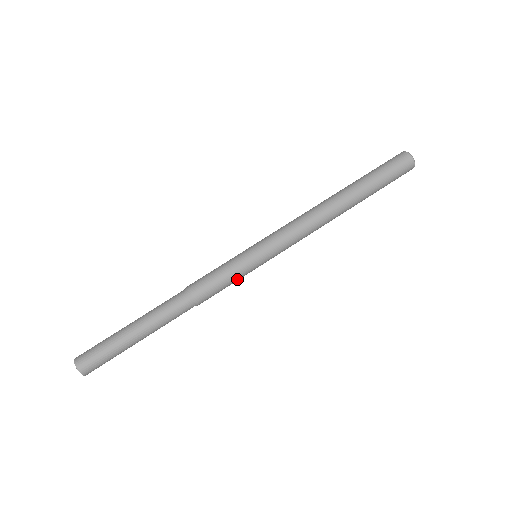
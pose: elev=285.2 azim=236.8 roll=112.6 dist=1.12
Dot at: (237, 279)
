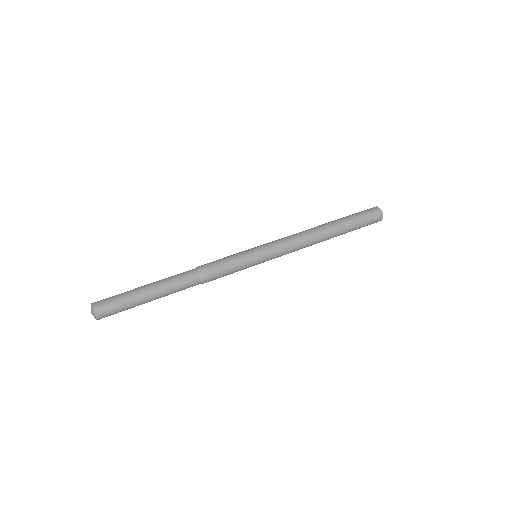
Dot at: (239, 270)
